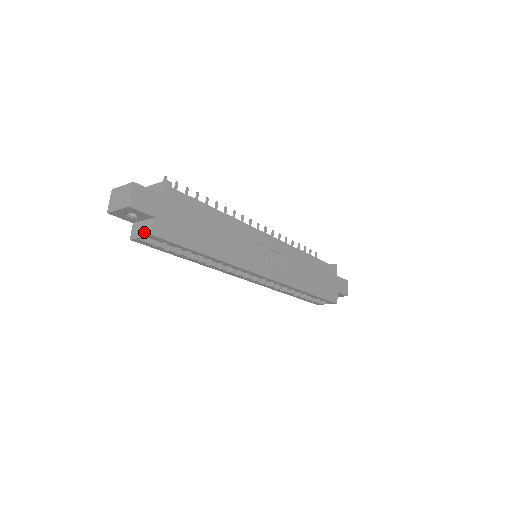
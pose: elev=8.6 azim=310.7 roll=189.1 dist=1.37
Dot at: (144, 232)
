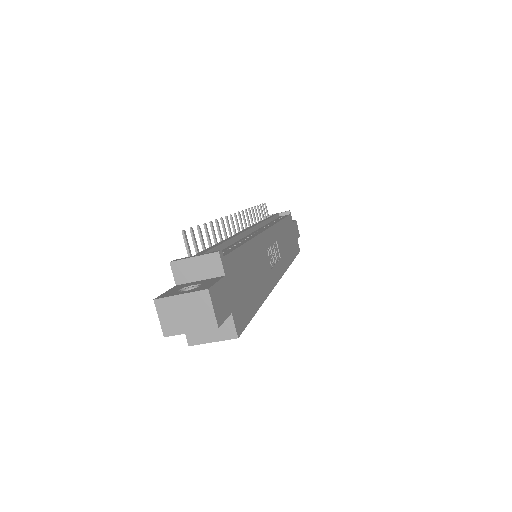
Dot at: (218, 335)
